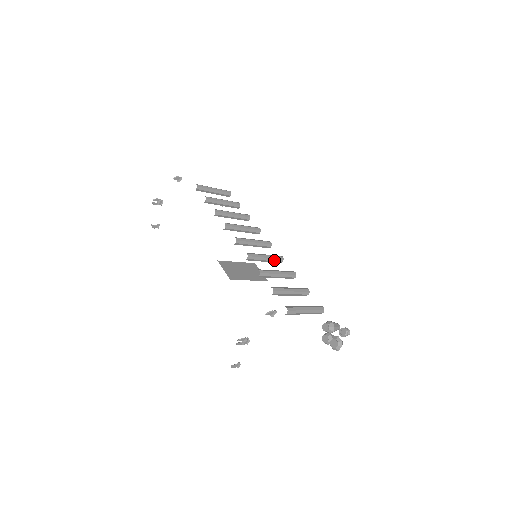
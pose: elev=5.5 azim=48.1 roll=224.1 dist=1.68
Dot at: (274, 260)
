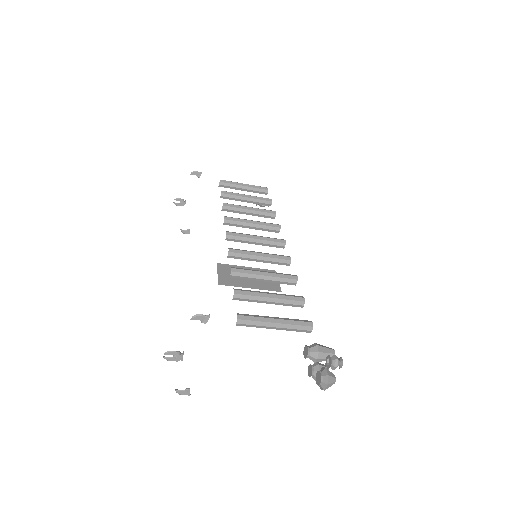
Dot at: (275, 260)
